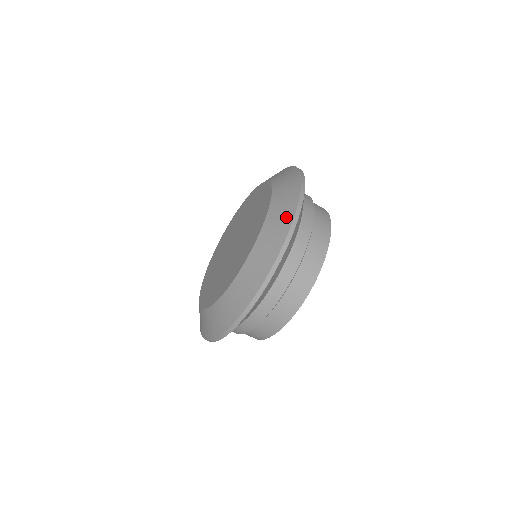
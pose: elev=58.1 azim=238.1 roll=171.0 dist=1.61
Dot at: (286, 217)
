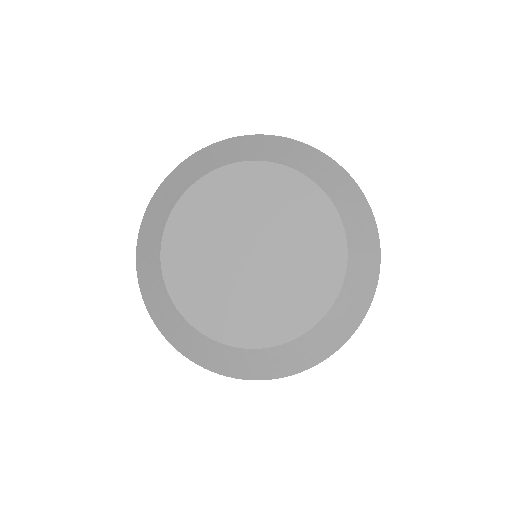
Dot at: (333, 344)
